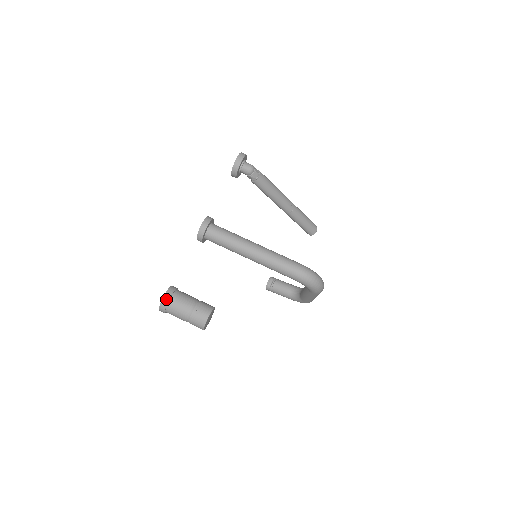
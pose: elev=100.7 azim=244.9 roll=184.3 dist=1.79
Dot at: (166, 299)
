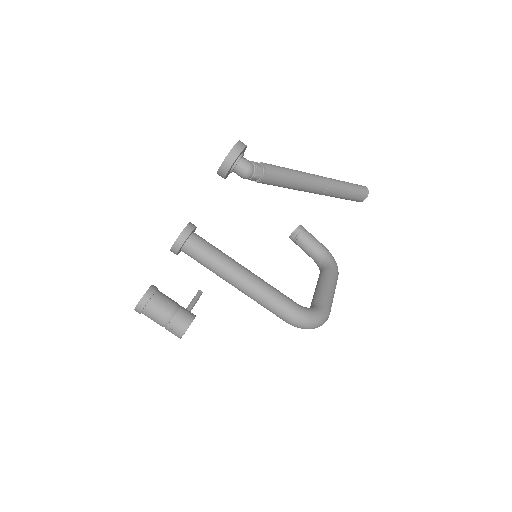
Dot at: (139, 310)
